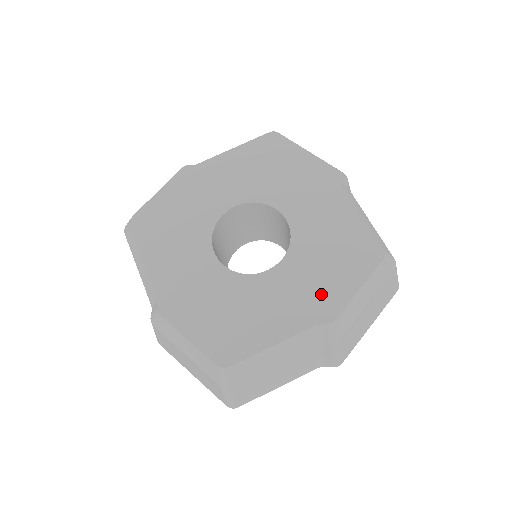
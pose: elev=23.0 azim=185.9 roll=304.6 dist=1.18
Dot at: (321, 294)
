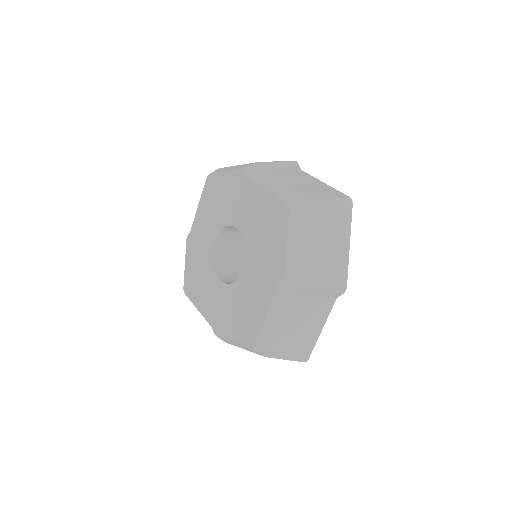
Dot at: (271, 263)
